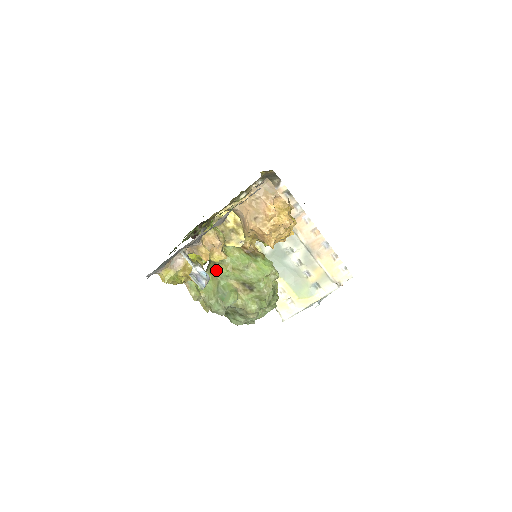
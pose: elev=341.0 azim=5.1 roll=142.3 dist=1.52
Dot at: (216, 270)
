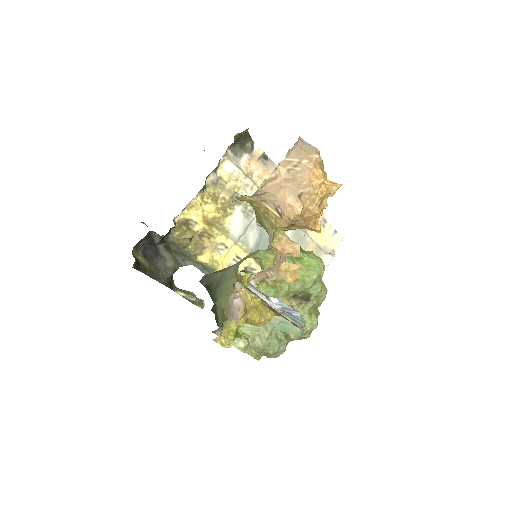
Dot at: occluded
